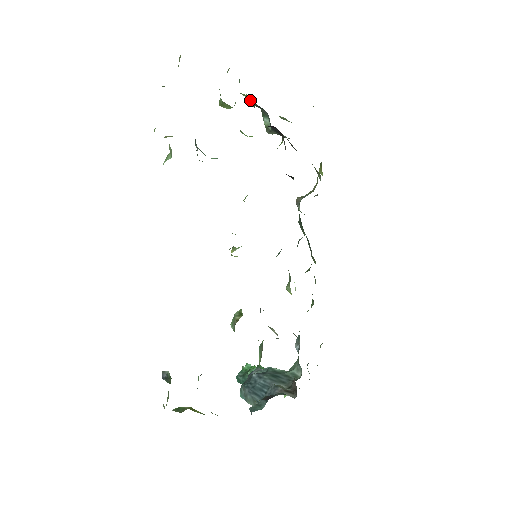
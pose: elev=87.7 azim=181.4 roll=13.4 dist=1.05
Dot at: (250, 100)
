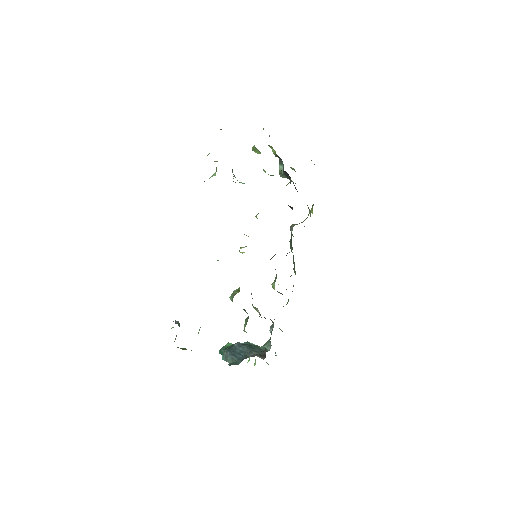
Dot at: (274, 151)
